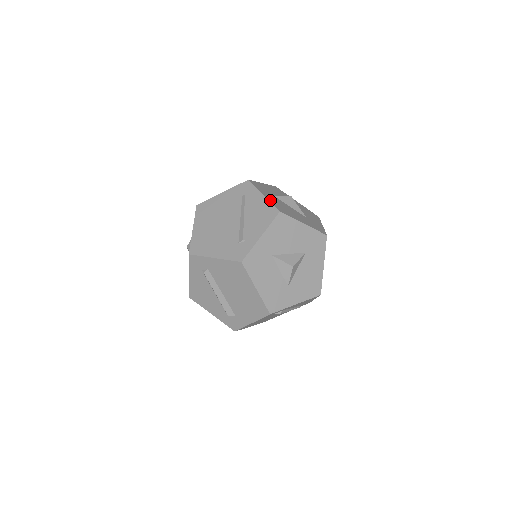
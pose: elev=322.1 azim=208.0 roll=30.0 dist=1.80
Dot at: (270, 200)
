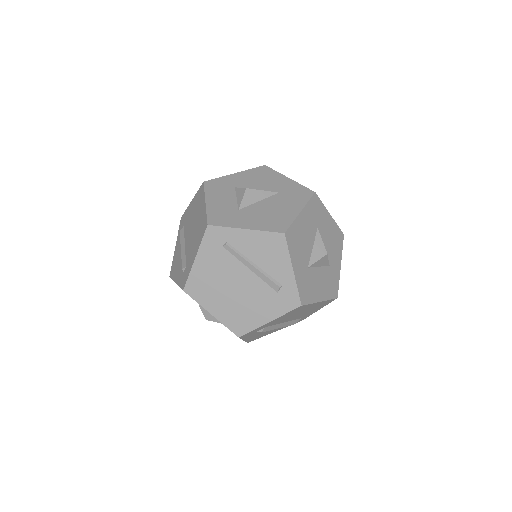
Dot at: (257, 228)
